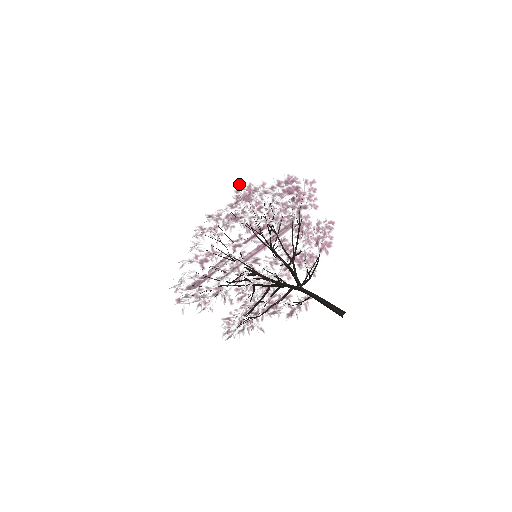
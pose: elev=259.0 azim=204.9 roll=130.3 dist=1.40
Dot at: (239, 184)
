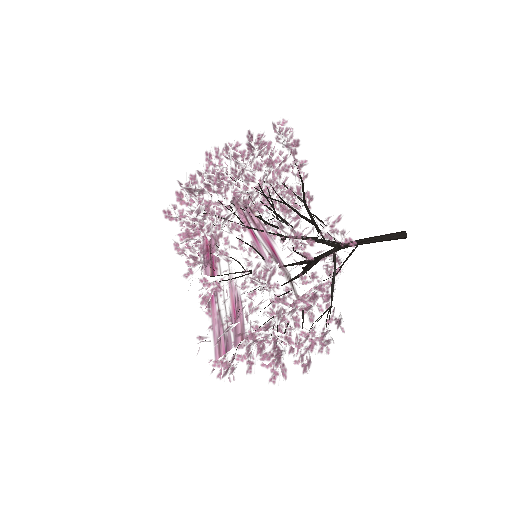
Dot at: (191, 177)
